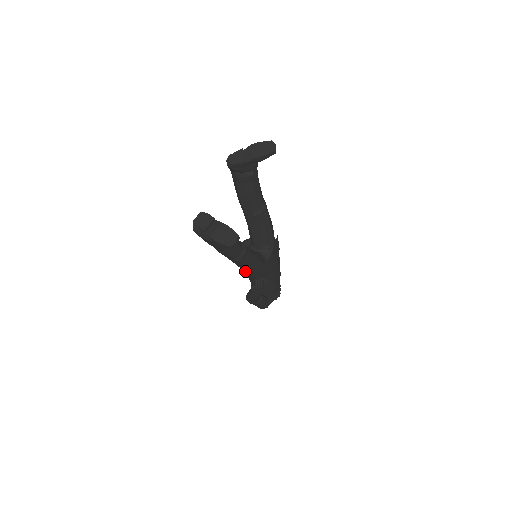
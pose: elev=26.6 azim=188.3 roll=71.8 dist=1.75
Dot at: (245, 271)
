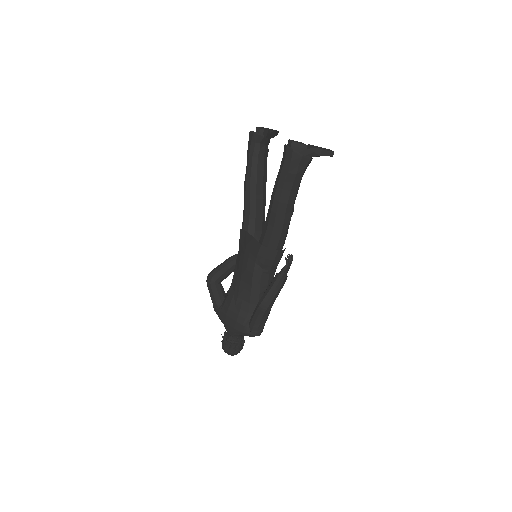
Dot at: (277, 248)
